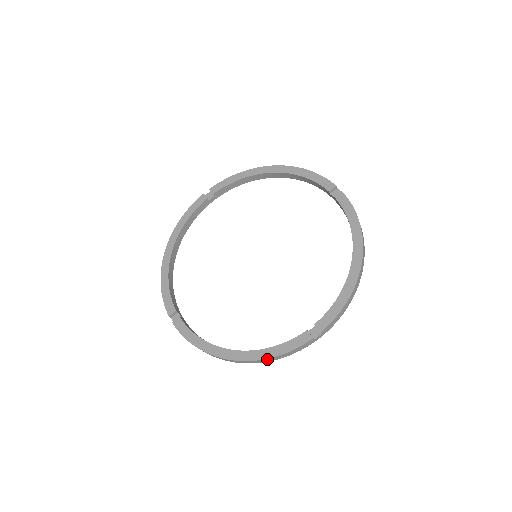
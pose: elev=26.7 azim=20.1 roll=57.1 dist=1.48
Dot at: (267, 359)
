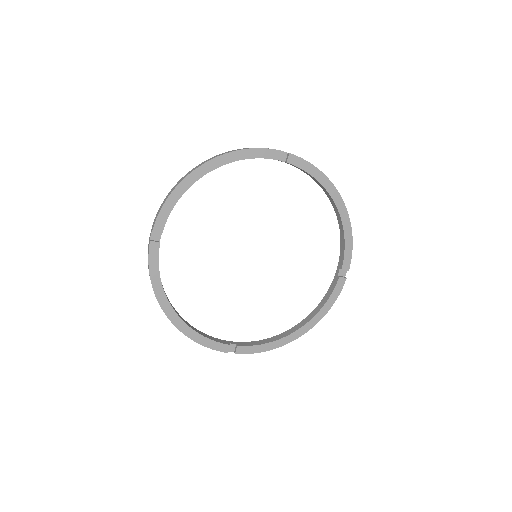
Dot at: (325, 313)
